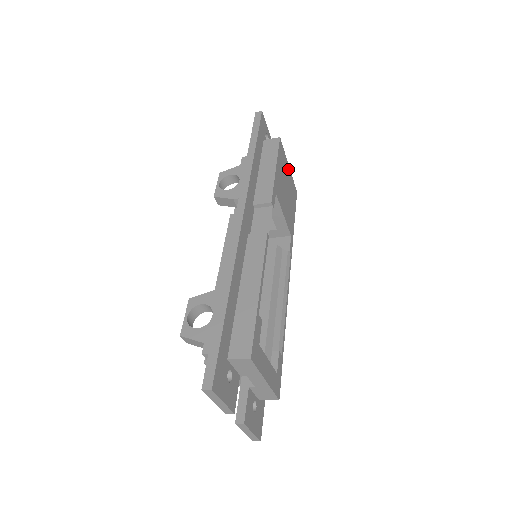
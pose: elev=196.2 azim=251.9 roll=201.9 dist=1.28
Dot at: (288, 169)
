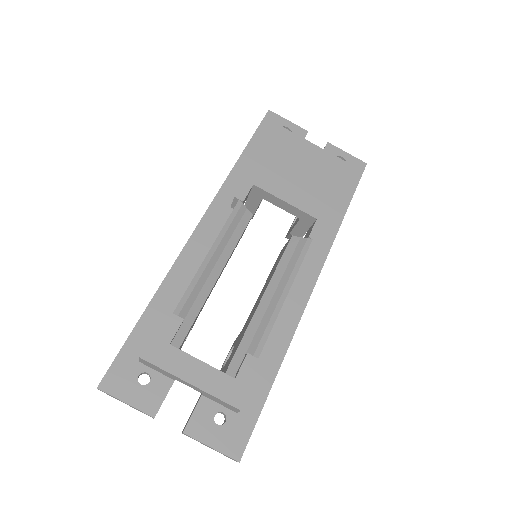
Dot at: (311, 148)
